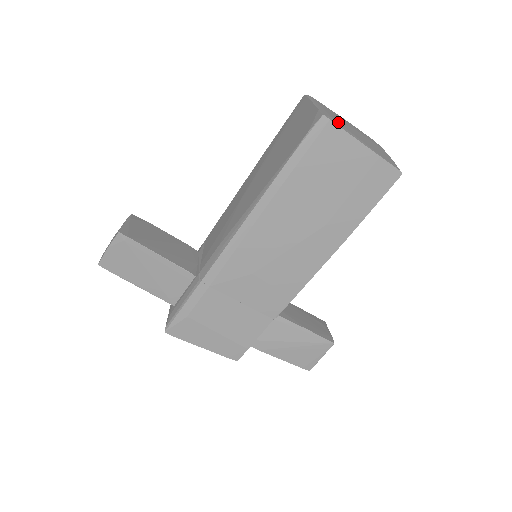
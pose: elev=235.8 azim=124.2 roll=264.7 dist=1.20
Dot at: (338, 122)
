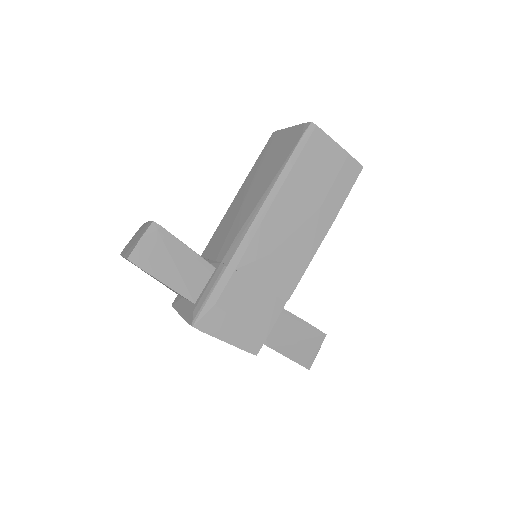
Dot at: occluded
